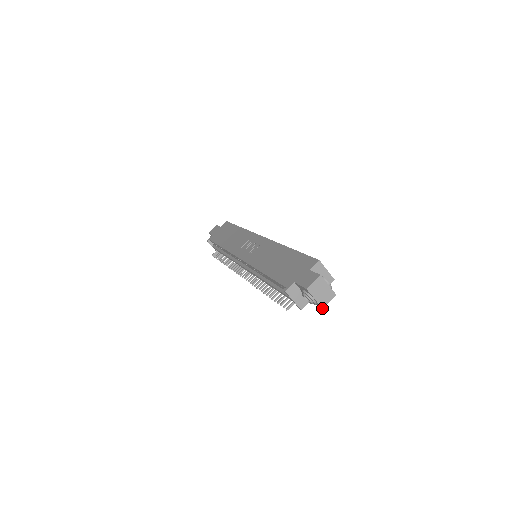
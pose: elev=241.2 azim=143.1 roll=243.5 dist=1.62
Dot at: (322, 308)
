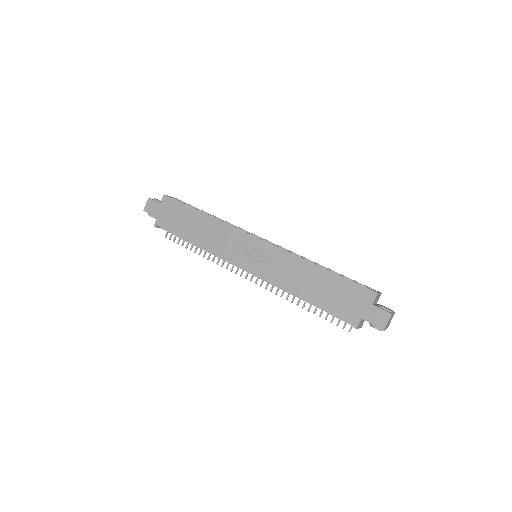
Dot at: occluded
